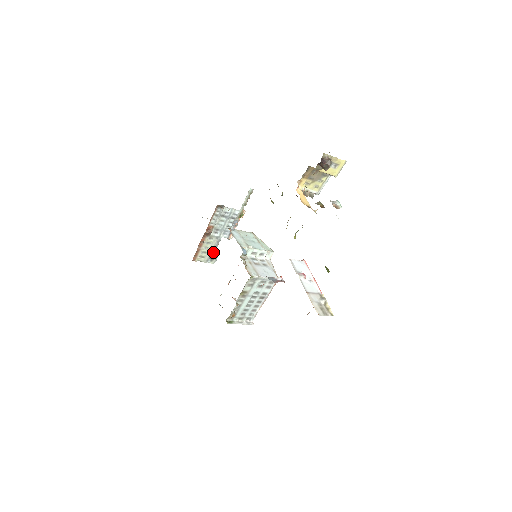
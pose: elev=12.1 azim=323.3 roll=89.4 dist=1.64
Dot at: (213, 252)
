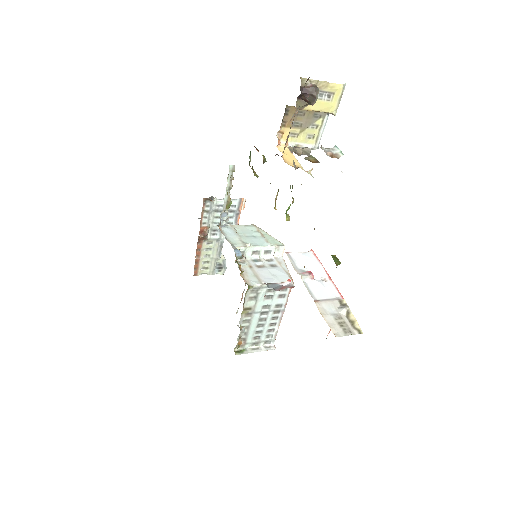
Dot at: (218, 259)
